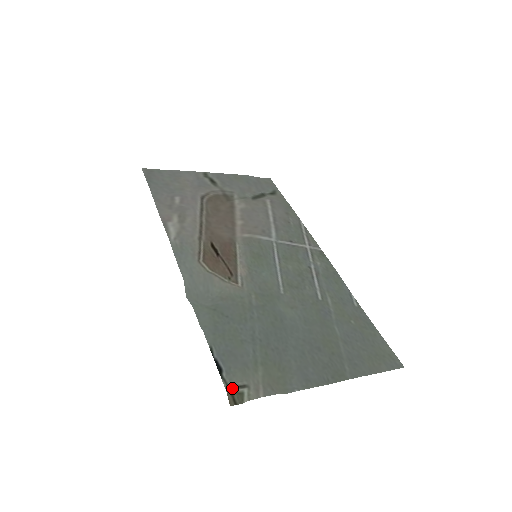
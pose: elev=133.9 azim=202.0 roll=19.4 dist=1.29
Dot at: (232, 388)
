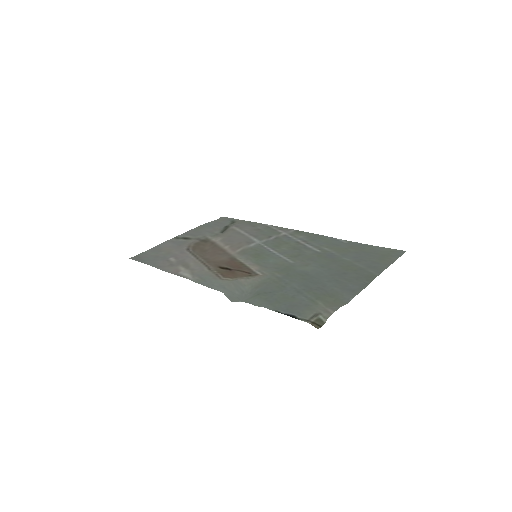
Dot at: (310, 320)
